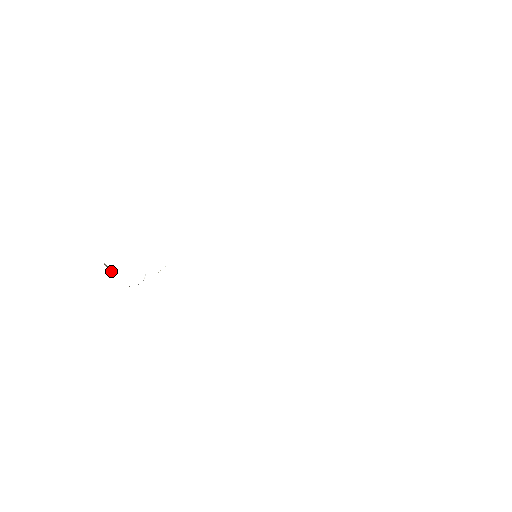
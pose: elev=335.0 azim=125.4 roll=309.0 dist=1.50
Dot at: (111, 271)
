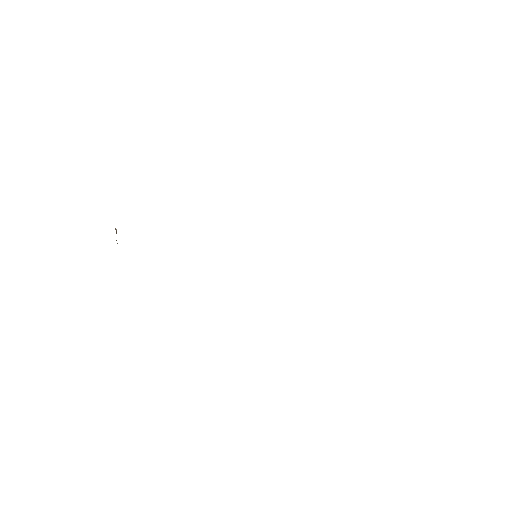
Dot at: occluded
